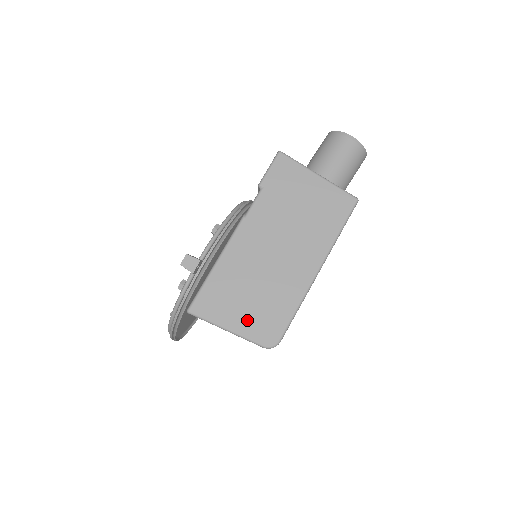
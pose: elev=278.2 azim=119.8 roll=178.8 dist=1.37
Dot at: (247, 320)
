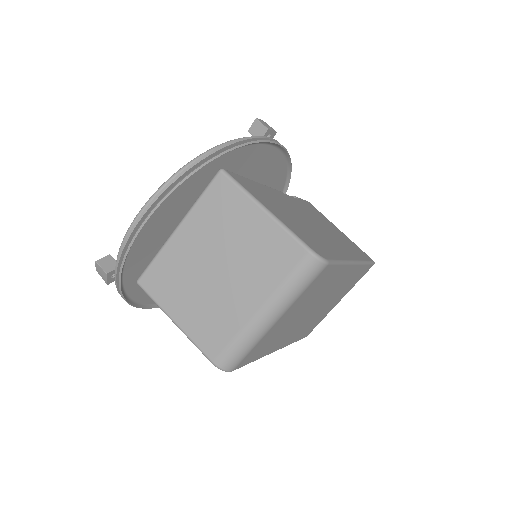
Dot at: (290, 223)
